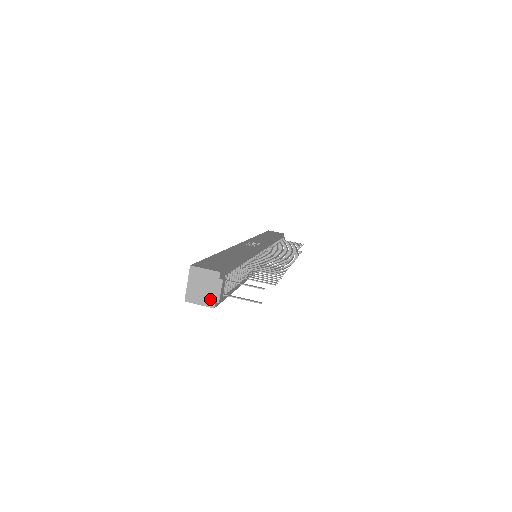
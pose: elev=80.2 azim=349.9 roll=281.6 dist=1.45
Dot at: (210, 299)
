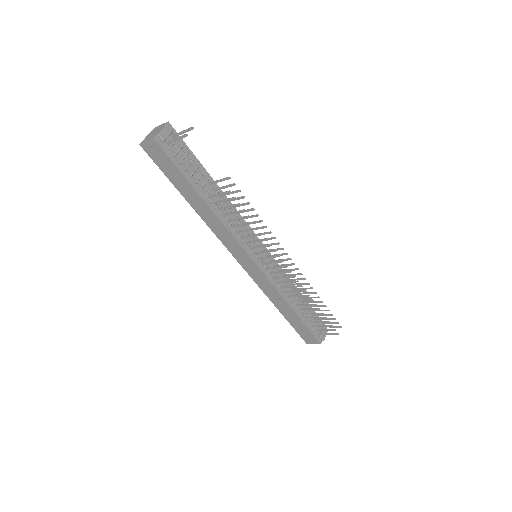
Dot at: (154, 135)
